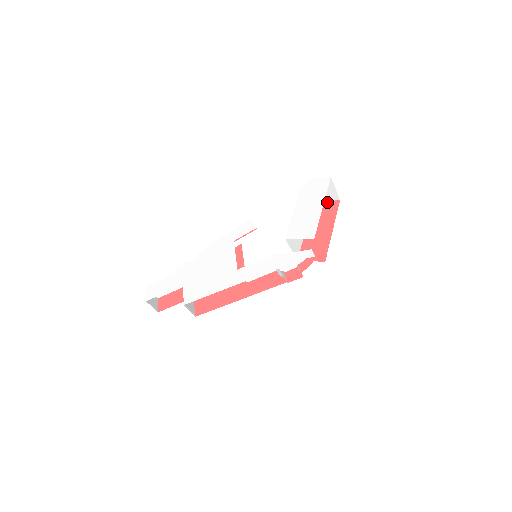
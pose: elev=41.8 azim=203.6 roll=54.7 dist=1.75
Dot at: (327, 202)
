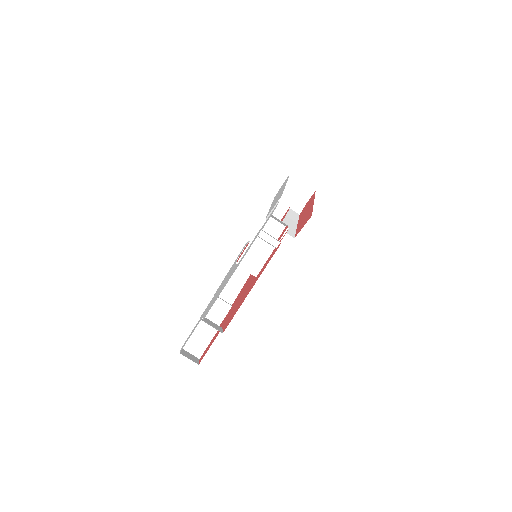
Dot at: (308, 201)
